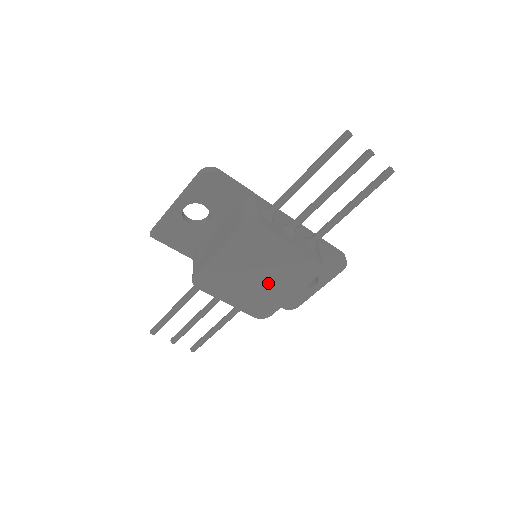
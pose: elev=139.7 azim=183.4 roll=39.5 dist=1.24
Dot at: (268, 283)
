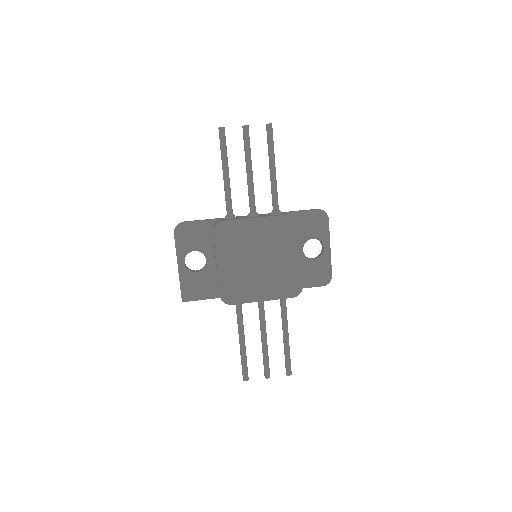
Dot at: (272, 261)
